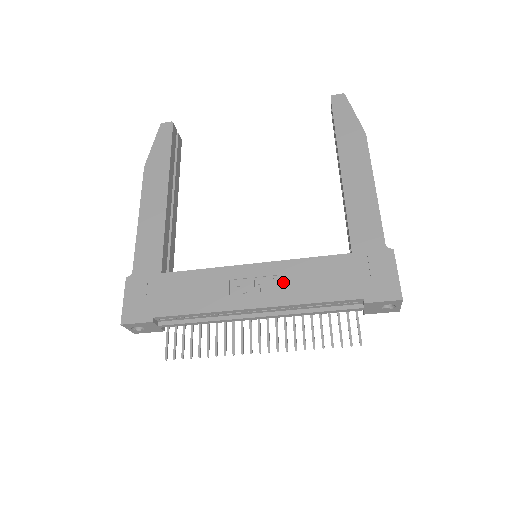
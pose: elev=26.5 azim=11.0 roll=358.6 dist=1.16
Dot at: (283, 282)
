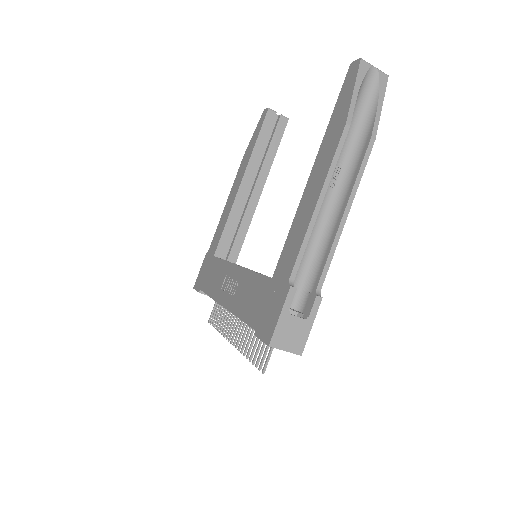
Dot at: (238, 290)
